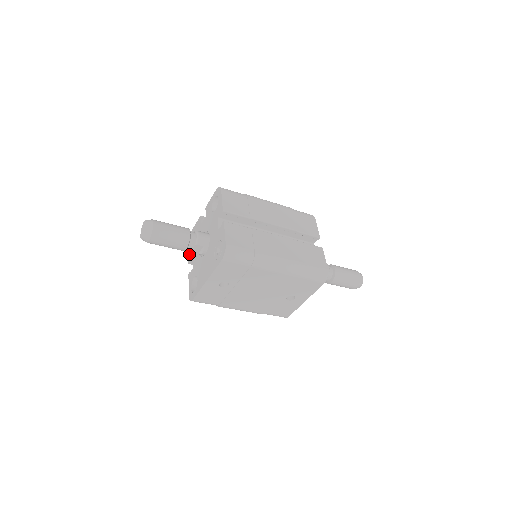
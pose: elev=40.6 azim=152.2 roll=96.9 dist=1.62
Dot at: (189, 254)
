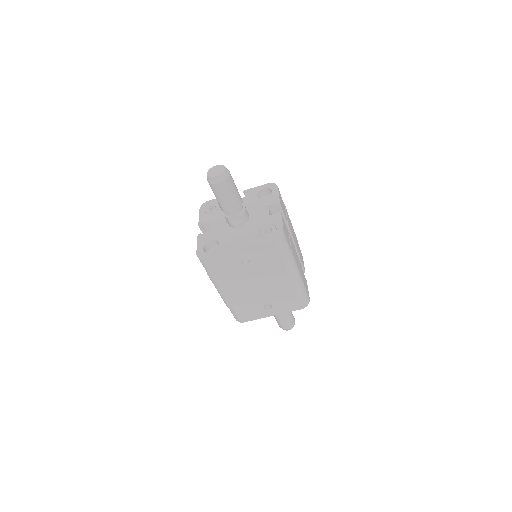
Dot at: (202, 218)
